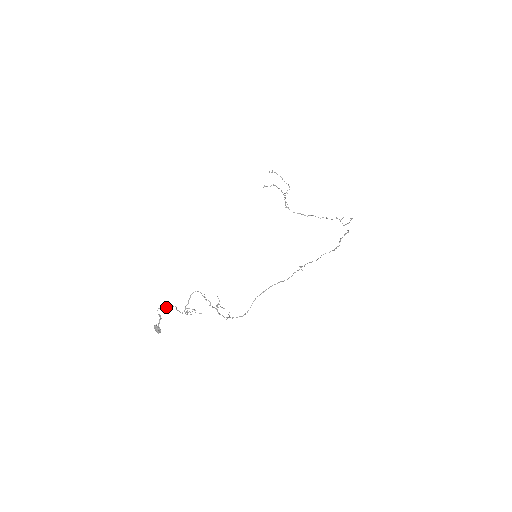
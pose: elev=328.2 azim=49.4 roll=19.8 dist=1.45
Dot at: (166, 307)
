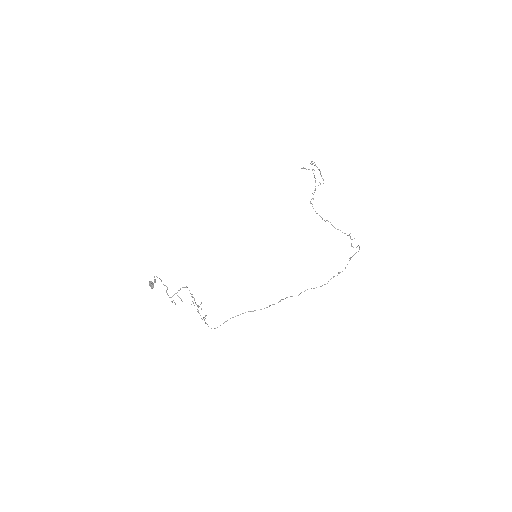
Dot at: occluded
